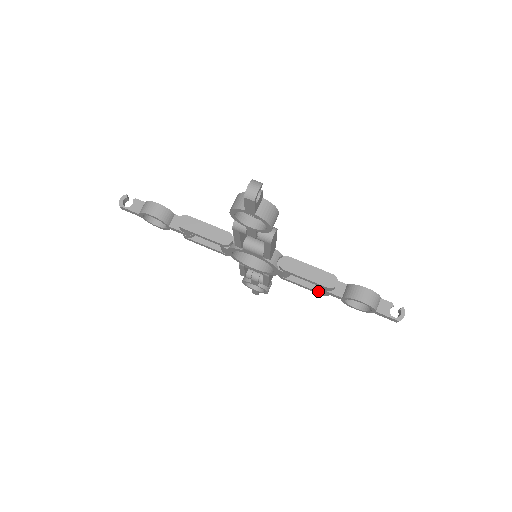
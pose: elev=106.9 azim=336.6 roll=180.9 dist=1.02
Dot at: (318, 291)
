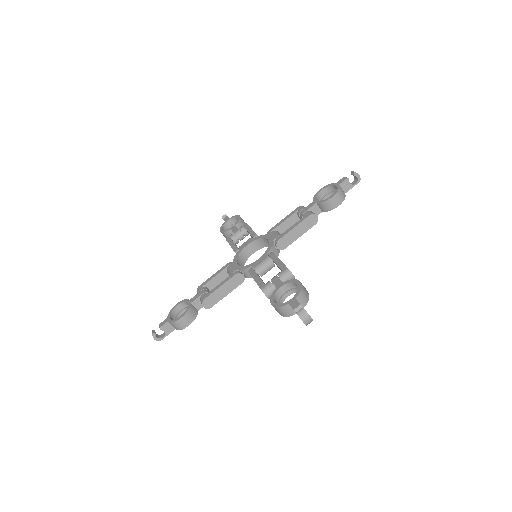
Dot at: occluded
